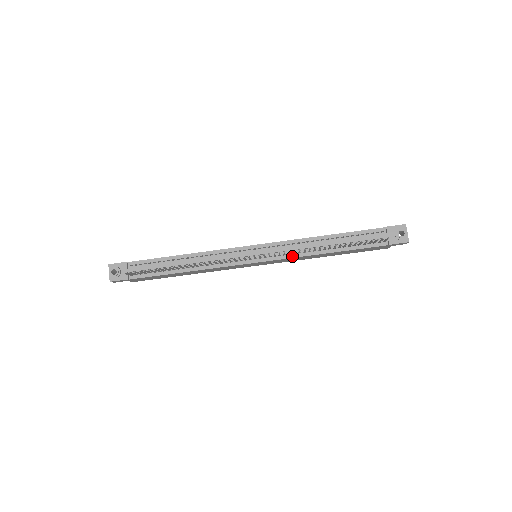
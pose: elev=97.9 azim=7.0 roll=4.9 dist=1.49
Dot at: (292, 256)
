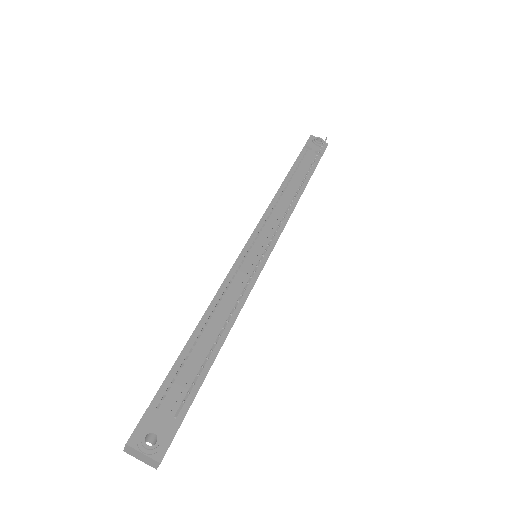
Dot at: (286, 219)
